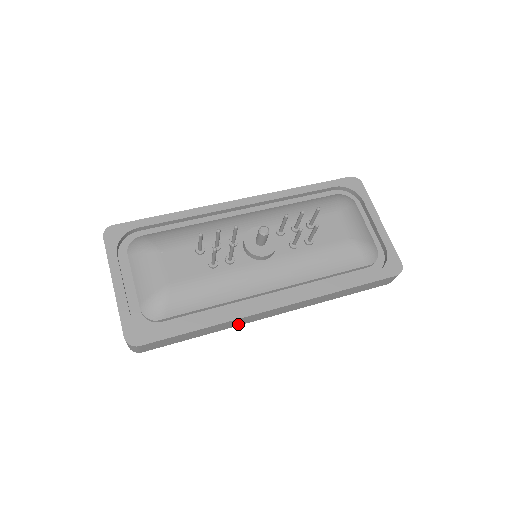
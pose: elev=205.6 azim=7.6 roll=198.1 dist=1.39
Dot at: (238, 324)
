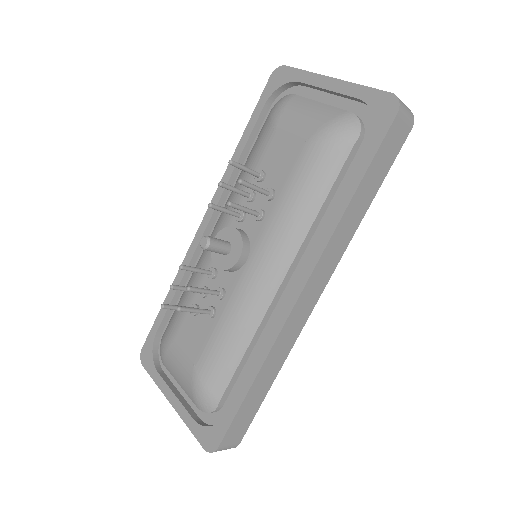
Dot at: (291, 342)
